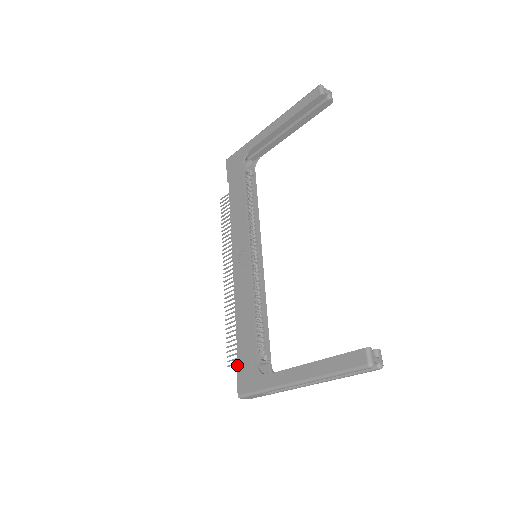
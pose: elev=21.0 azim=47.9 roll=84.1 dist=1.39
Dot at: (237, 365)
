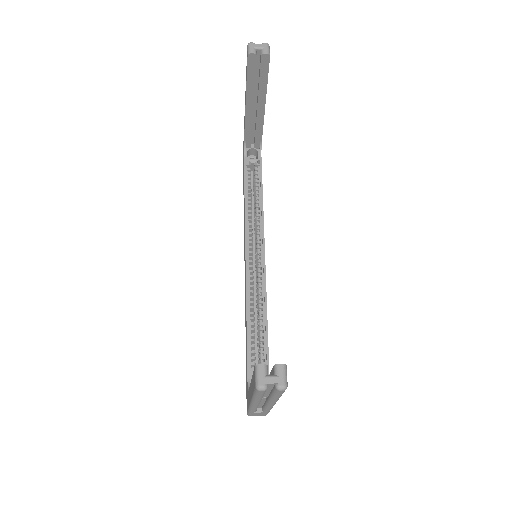
Dot at: (246, 380)
